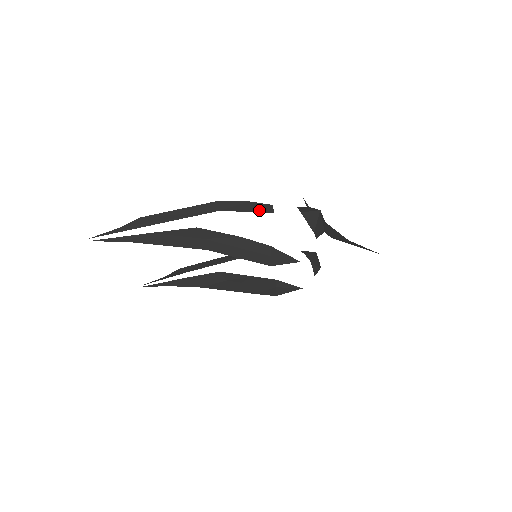
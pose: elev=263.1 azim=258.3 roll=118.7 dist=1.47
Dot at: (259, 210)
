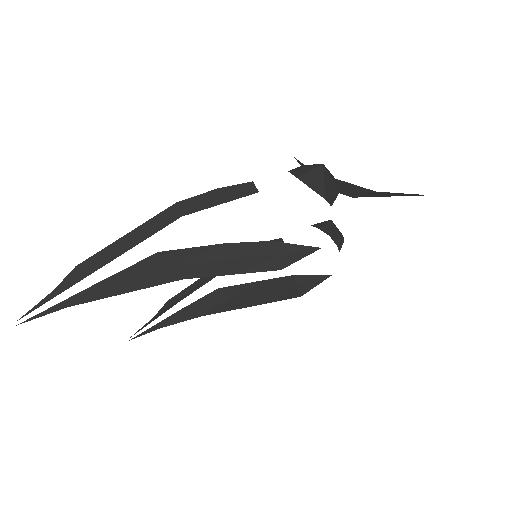
Dot at: (236, 196)
